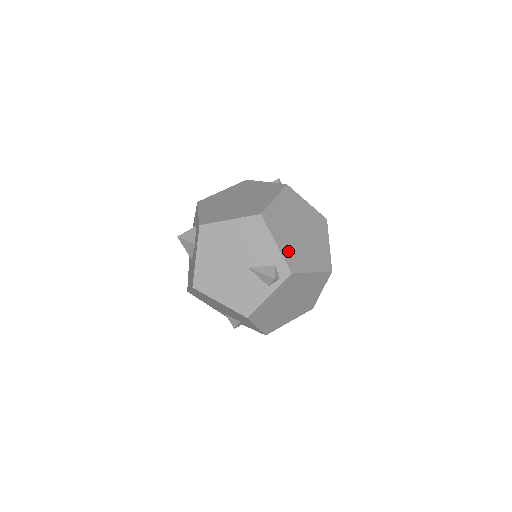
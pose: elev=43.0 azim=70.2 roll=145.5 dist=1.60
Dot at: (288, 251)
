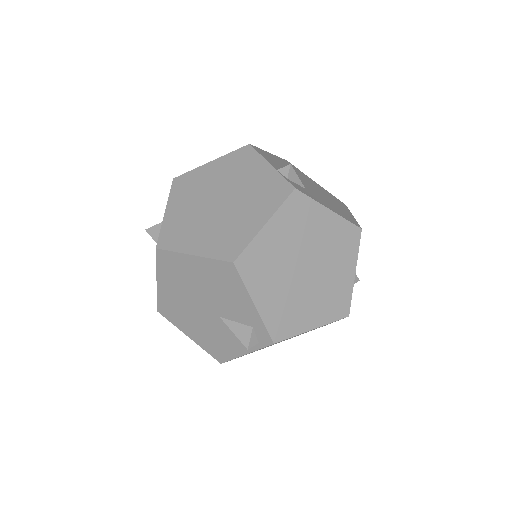
Dot at: (274, 310)
